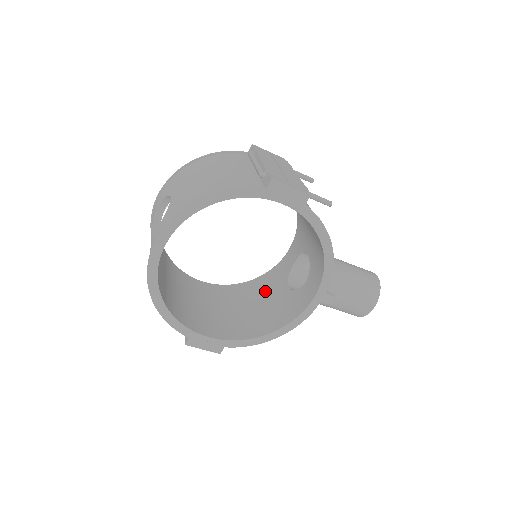
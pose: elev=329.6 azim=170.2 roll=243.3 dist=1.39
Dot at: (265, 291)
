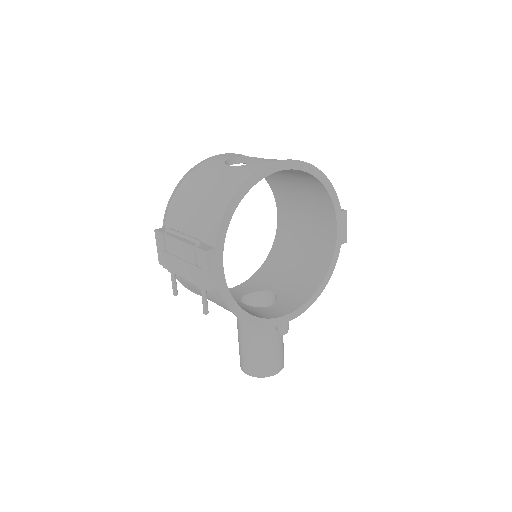
Dot at: occluded
